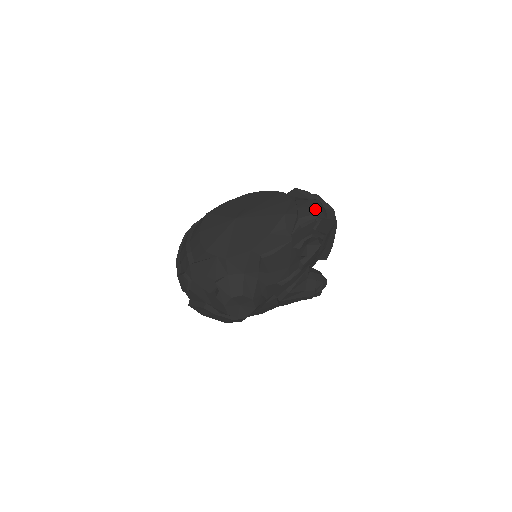
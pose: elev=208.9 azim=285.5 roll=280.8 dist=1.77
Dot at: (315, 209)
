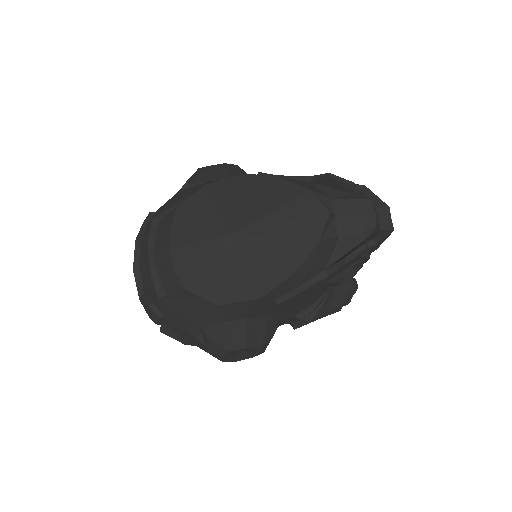
Dot at: (365, 221)
